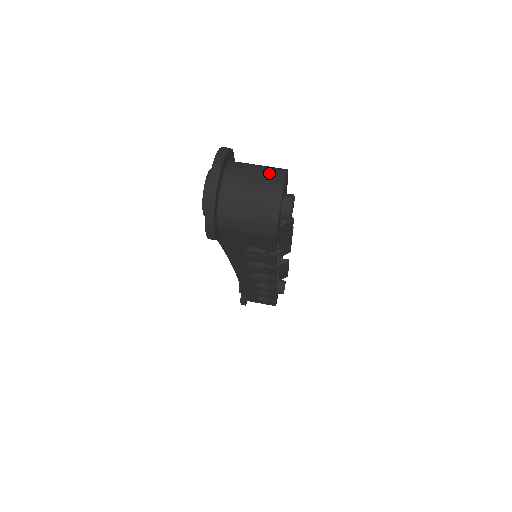
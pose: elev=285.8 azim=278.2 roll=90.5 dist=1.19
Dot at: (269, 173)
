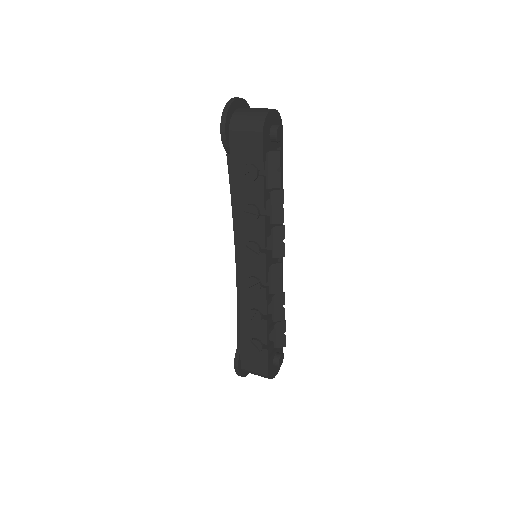
Dot at: occluded
